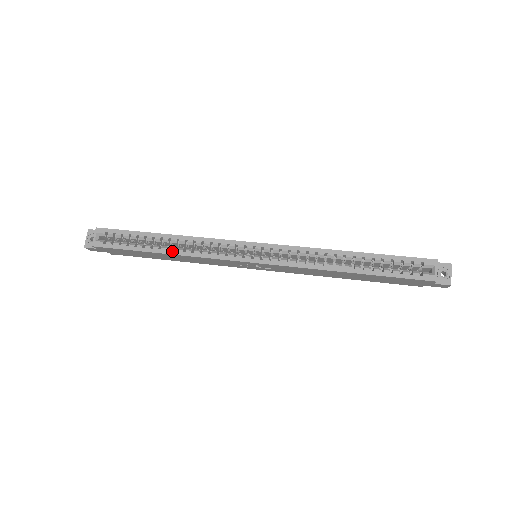
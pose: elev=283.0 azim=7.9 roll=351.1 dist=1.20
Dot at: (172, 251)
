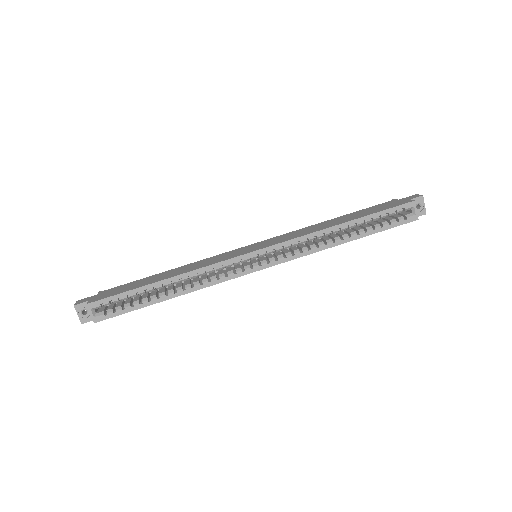
Dot at: (181, 292)
